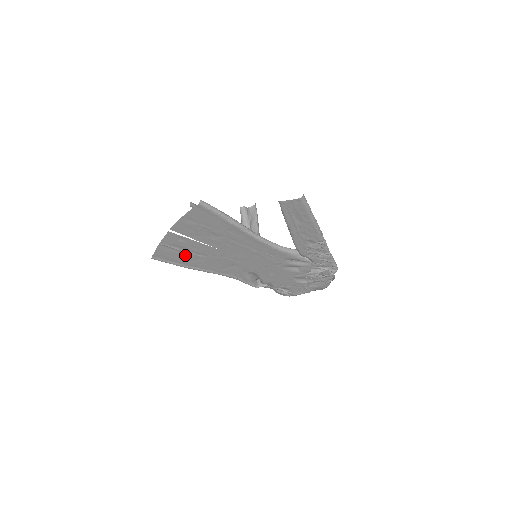
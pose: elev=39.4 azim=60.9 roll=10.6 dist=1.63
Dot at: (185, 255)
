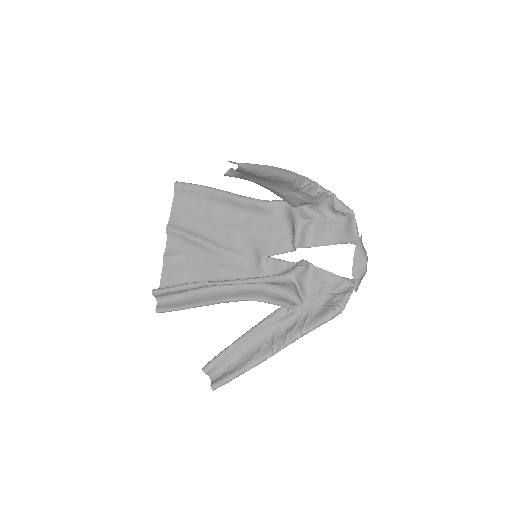
Dot at: (197, 215)
